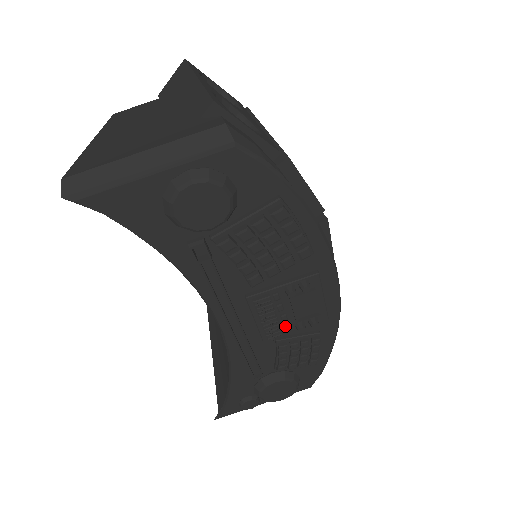
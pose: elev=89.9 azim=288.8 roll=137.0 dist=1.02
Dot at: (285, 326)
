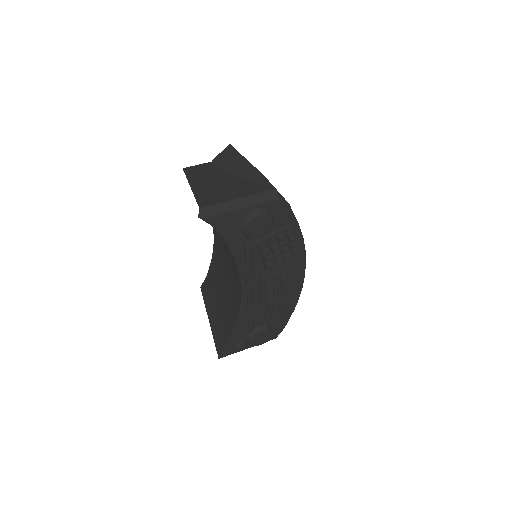
Dot at: (275, 295)
